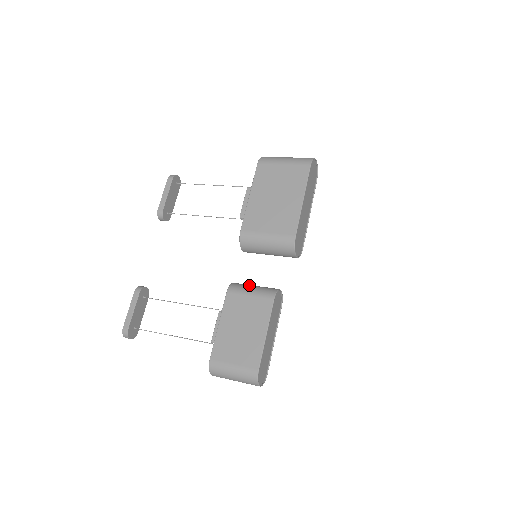
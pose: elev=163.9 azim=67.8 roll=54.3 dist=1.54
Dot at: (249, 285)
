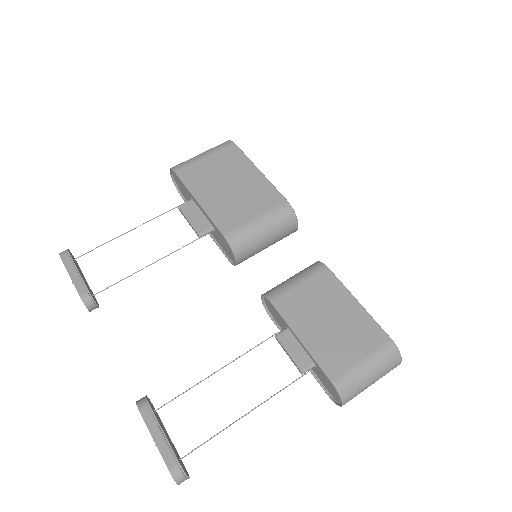
Dot at: occluded
